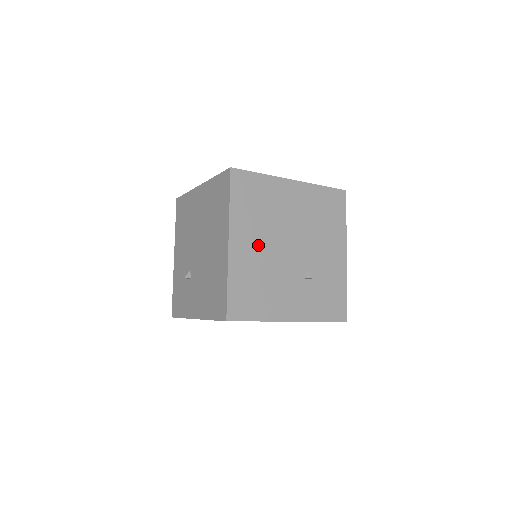
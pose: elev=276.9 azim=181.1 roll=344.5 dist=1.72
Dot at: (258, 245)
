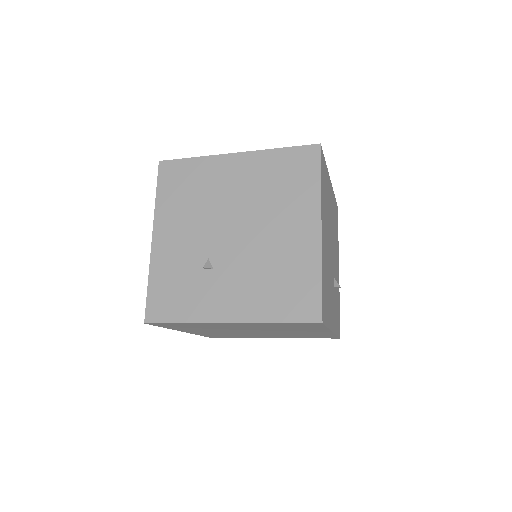
Dot at: (326, 240)
